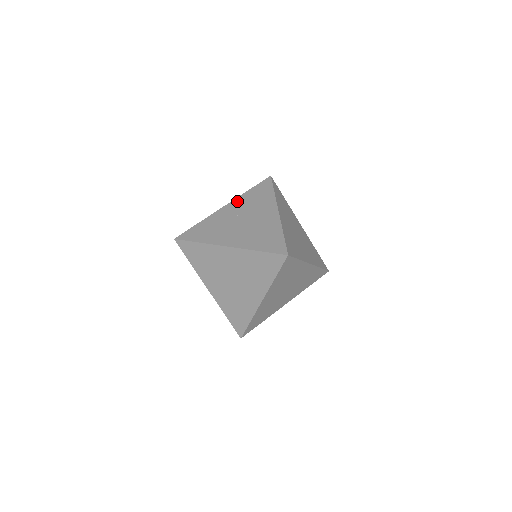
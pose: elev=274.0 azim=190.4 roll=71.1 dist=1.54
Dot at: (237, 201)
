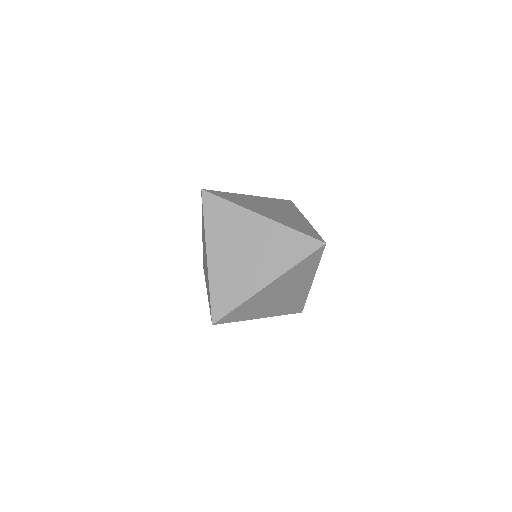
Dot at: (202, 227)
